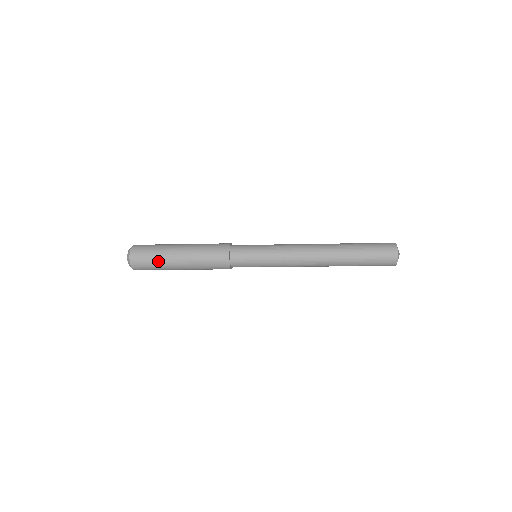
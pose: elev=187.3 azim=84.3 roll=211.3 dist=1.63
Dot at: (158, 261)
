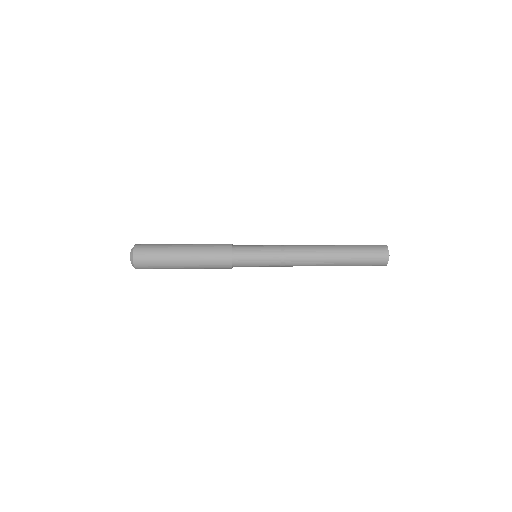
Dot at: (162, 246)
